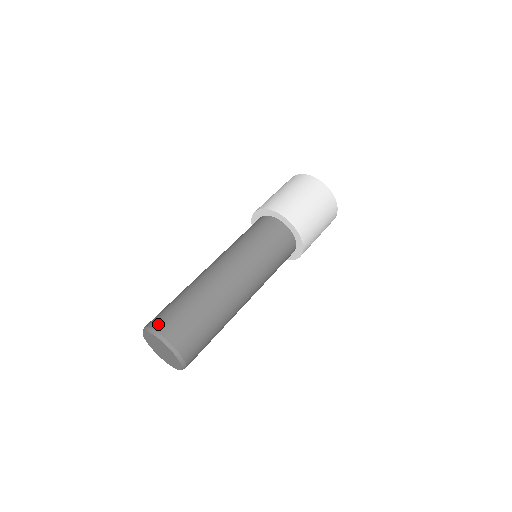
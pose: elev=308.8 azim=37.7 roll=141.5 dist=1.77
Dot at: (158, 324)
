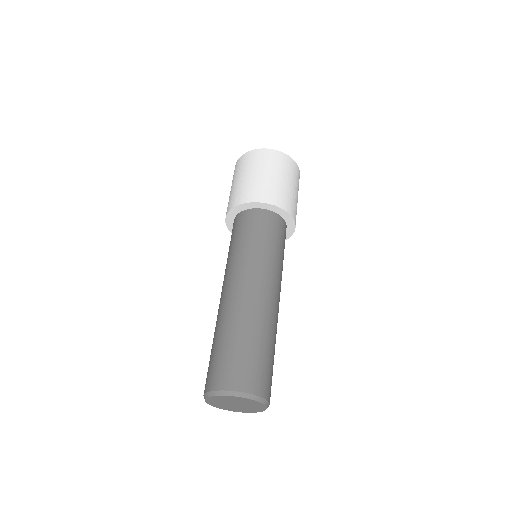
Dot at: (232, 382)
